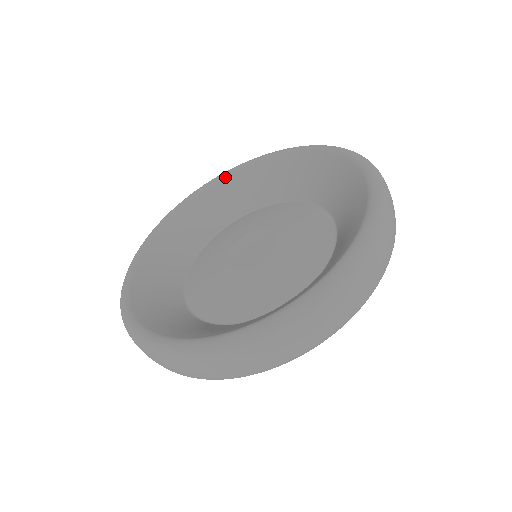
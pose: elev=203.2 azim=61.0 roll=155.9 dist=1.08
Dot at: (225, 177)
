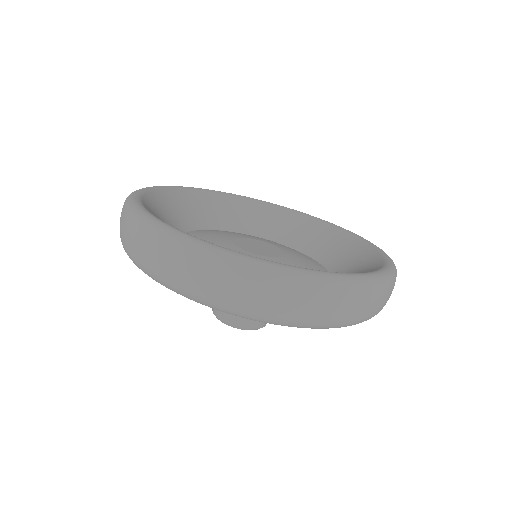
Dot at: (208, 192)
